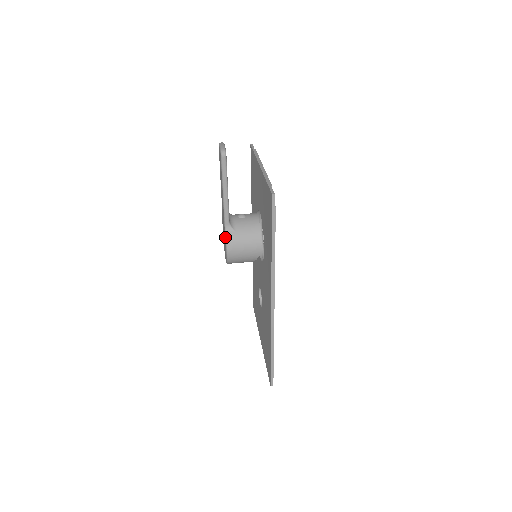
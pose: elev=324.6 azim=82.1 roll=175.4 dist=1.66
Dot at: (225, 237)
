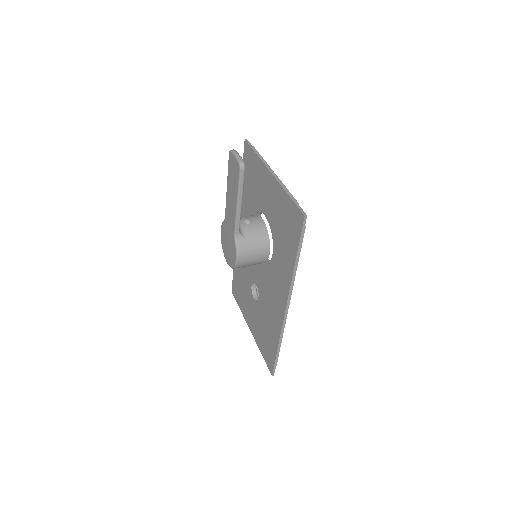
Dot at: (235, 246)
